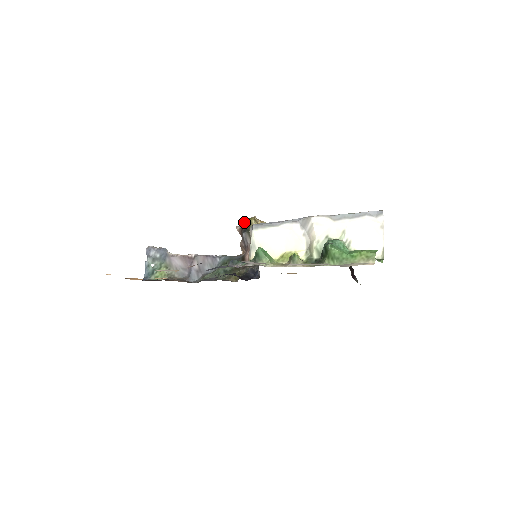
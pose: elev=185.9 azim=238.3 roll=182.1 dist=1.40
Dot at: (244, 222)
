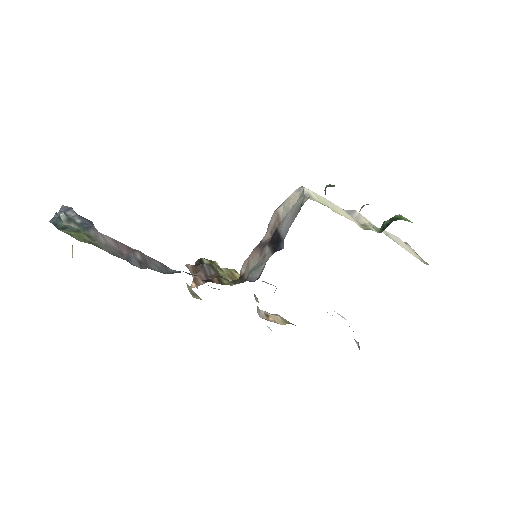
Dot at: (202, 260)
